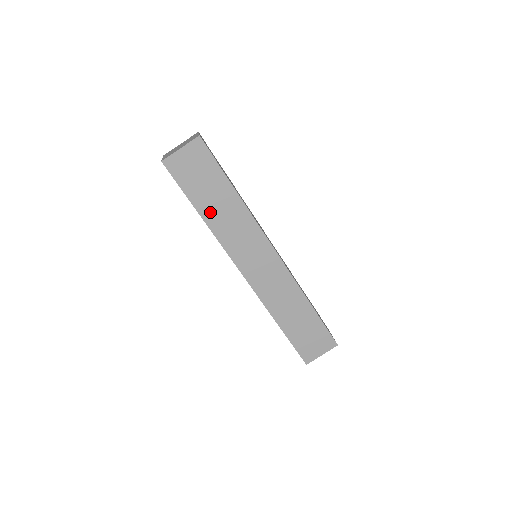
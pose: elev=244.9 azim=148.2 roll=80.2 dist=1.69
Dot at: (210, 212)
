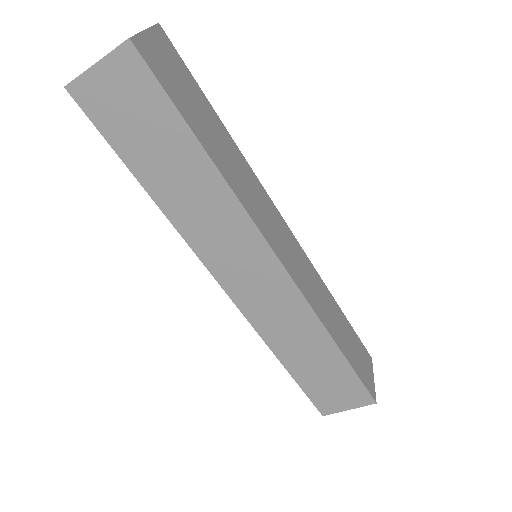
Dot at: (163, 187)
